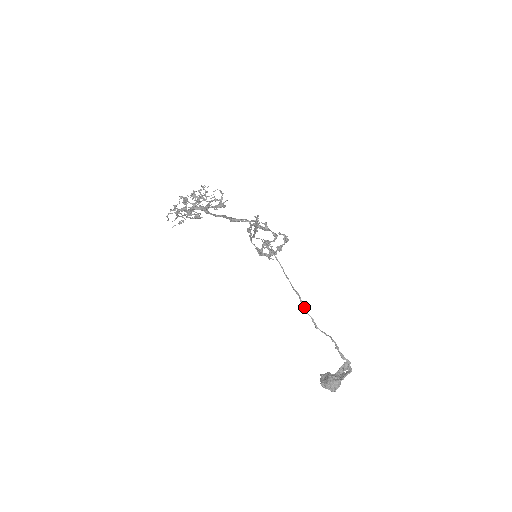
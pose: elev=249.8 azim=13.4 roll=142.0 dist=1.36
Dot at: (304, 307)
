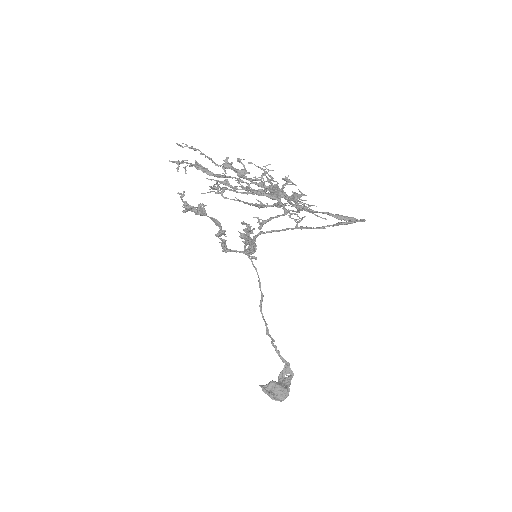
Dot at: (262, 313)
